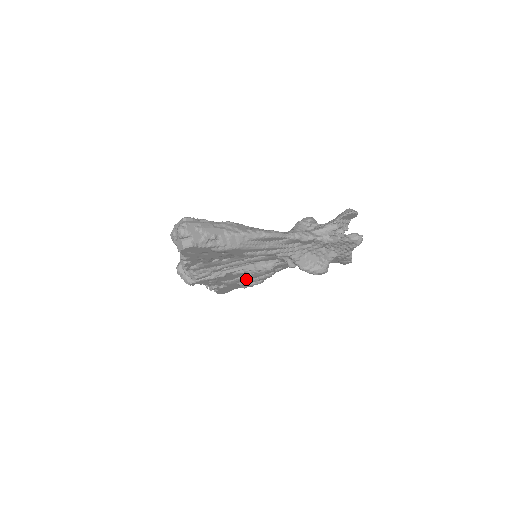
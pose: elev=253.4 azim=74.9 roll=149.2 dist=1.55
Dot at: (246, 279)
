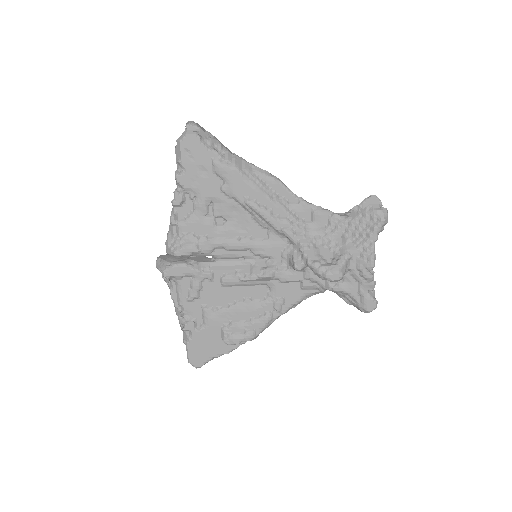
Dot at: (234, 316)
